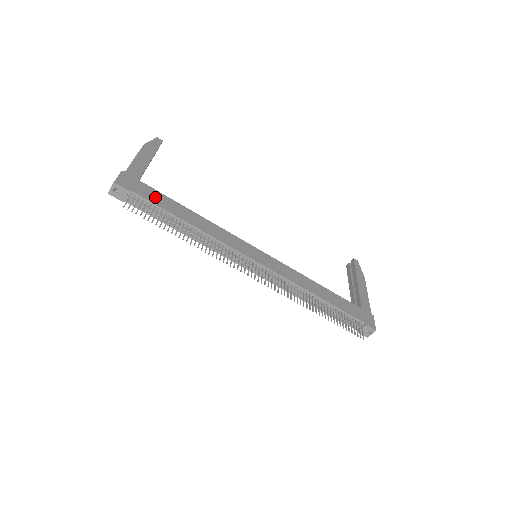
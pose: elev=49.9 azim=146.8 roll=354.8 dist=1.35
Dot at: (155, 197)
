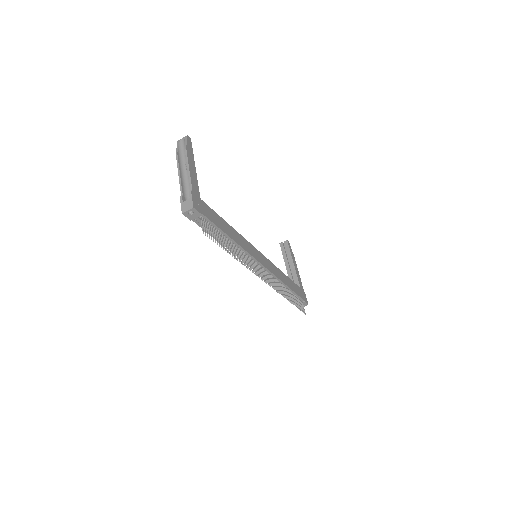
Dot at: (212, 216)
